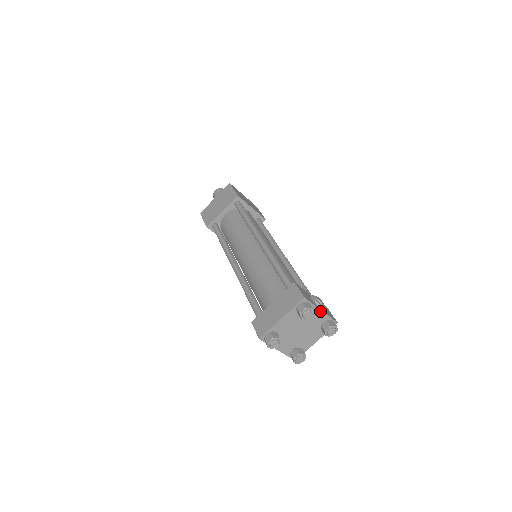
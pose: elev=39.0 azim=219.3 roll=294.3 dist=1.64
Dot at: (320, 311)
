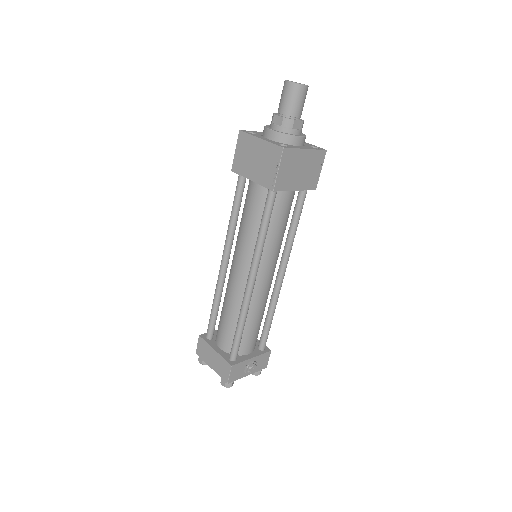
Dot at: (246, 375)
